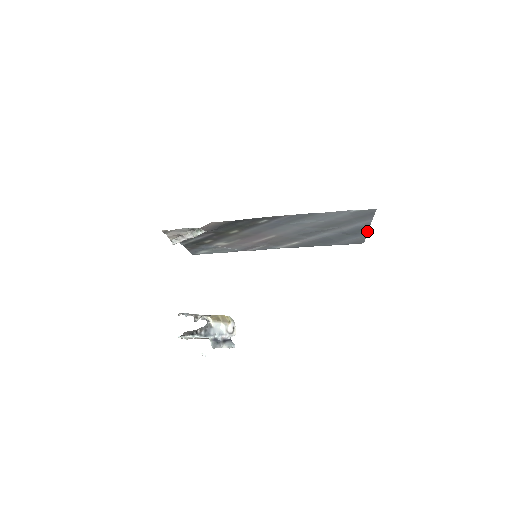
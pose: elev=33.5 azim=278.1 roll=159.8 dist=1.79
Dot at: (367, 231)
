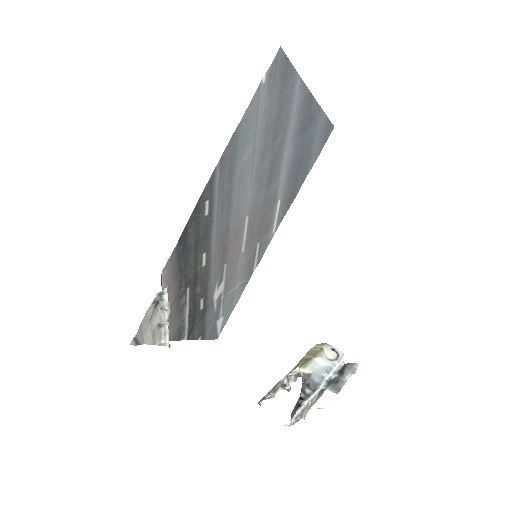
Dot at: (316, 103)
